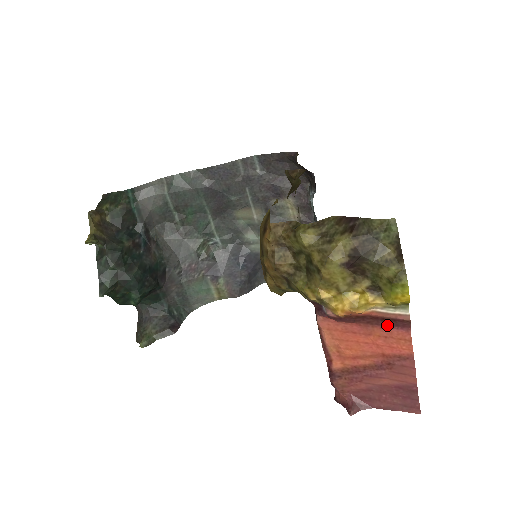
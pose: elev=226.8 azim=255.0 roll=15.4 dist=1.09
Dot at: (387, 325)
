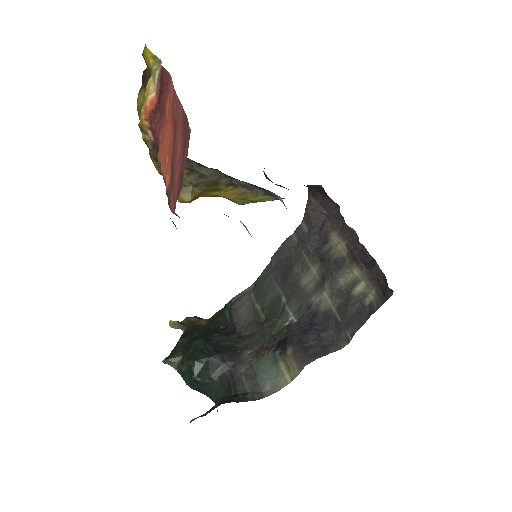
Dot at: (166, 95)
